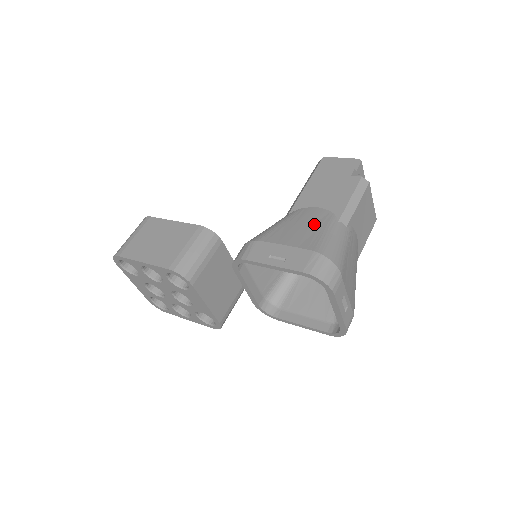
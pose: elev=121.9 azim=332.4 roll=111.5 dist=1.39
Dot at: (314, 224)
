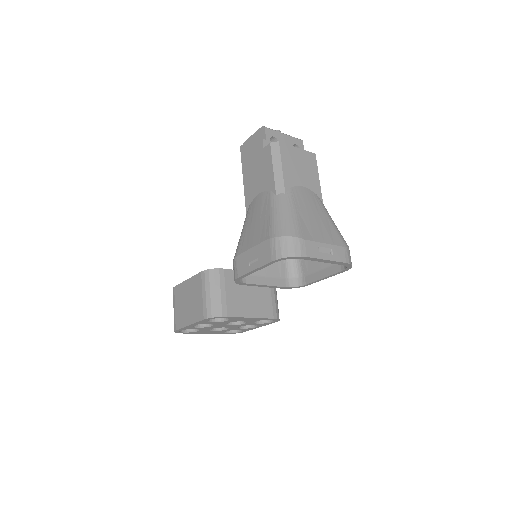
Dot at: (262, 212)
